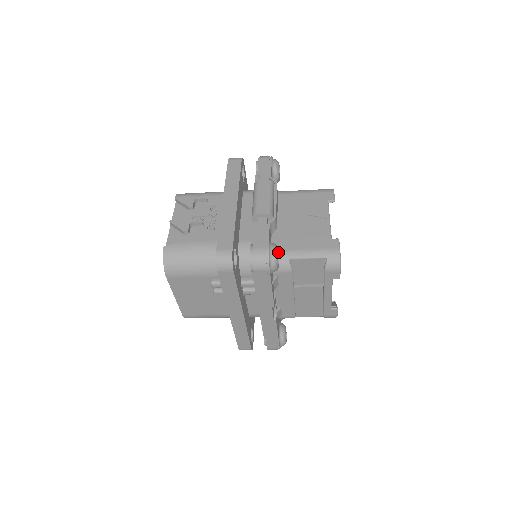
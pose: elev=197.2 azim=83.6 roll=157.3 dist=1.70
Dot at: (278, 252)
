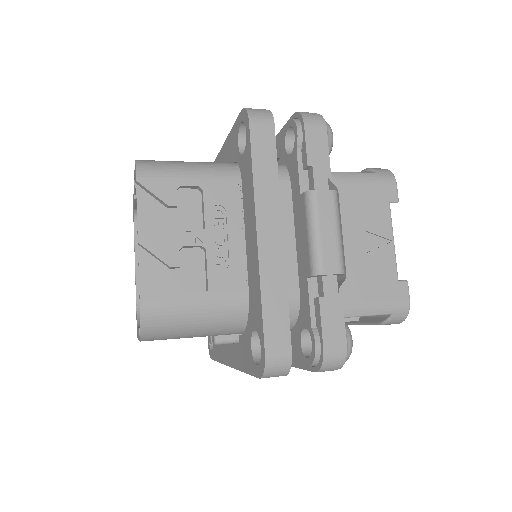
Dot at: occluded
